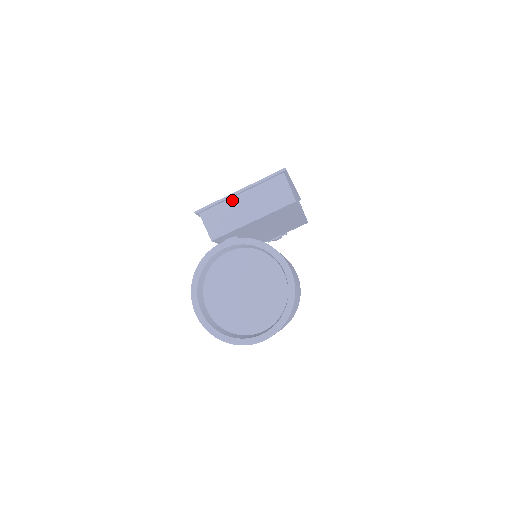
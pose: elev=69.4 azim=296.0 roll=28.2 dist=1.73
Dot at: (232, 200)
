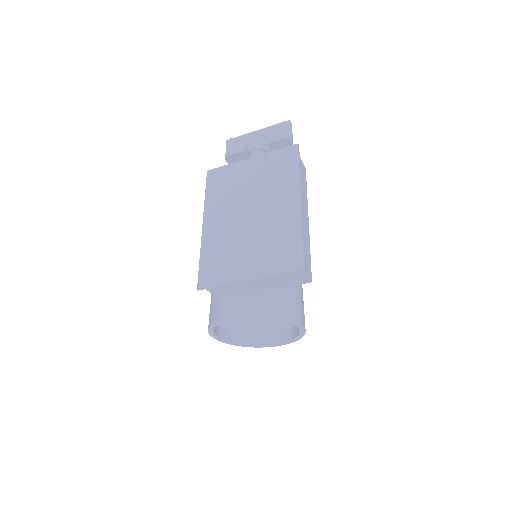
Dot at: occluded
